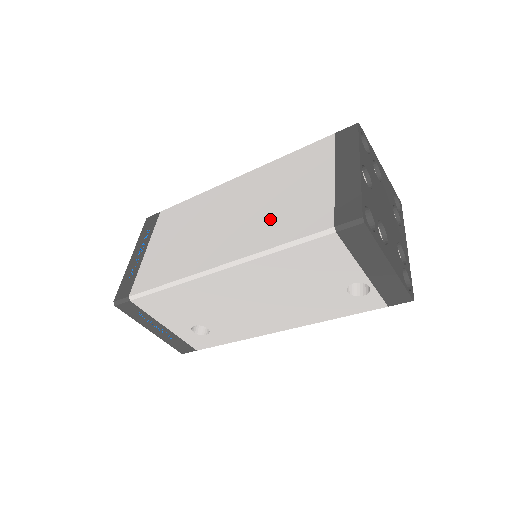
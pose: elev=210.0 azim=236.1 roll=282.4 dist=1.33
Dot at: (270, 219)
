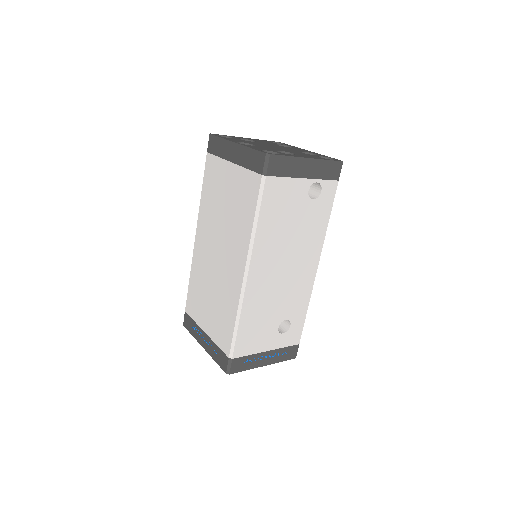
Dot at: (235, 220)
